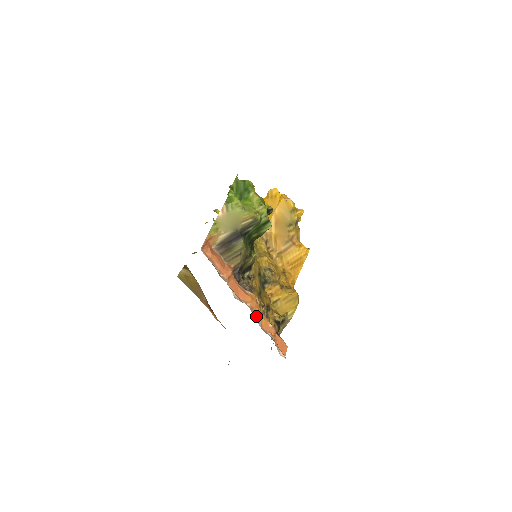
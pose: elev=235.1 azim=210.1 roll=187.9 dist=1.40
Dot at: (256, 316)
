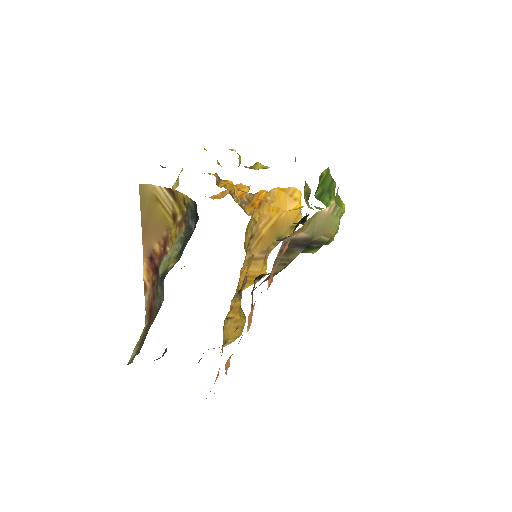
Dot at: occluded
